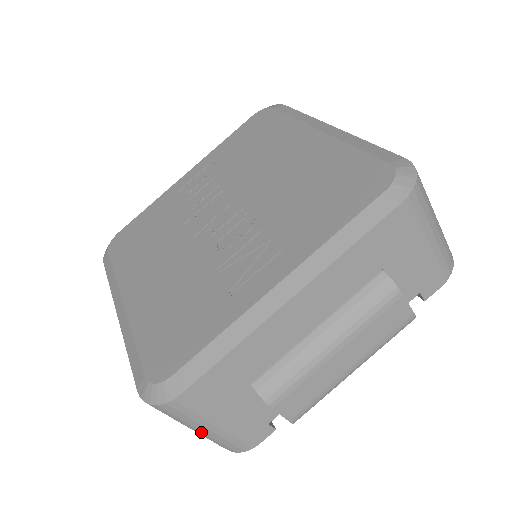
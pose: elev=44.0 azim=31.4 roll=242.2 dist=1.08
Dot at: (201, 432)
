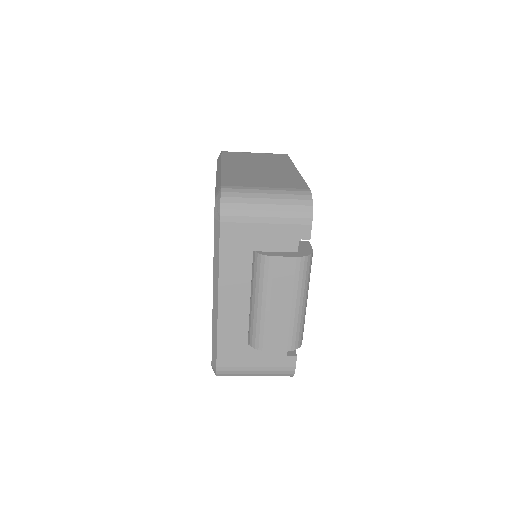
Dot at: occluded
